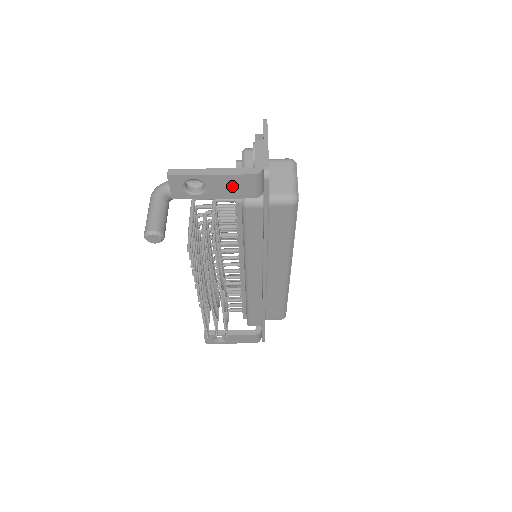
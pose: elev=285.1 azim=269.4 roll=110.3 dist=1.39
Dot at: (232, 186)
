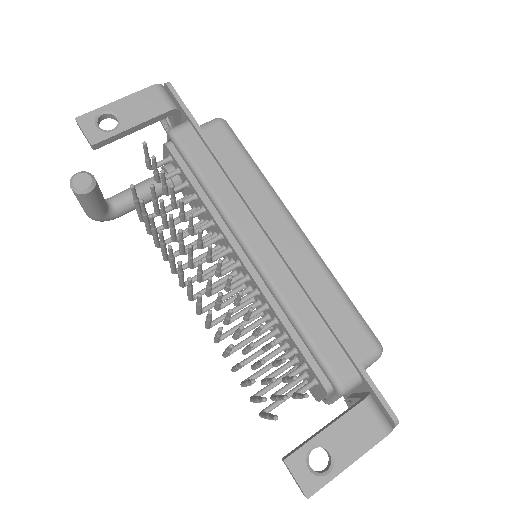
Dot at: (142, 105)
